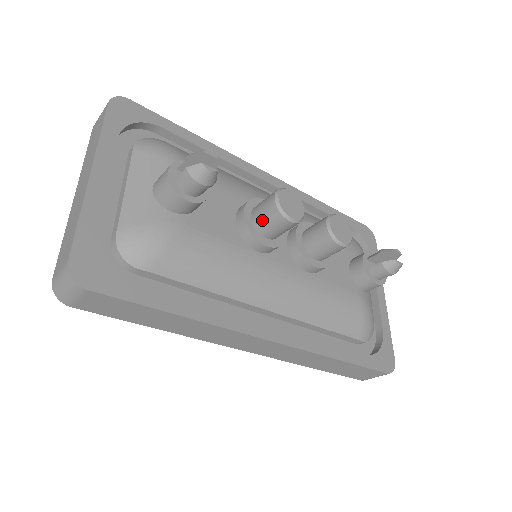
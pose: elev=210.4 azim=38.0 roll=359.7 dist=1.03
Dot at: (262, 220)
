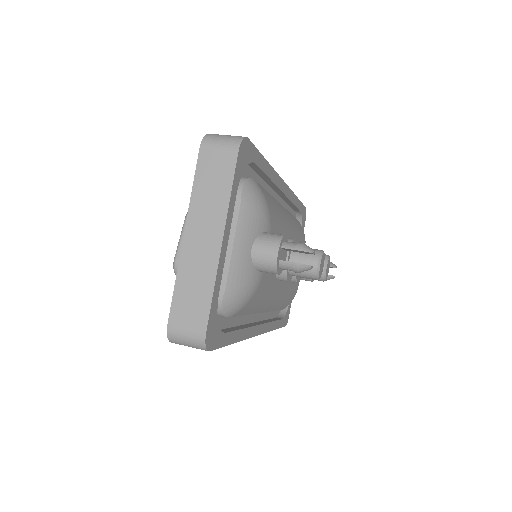
Dot at: occluded
